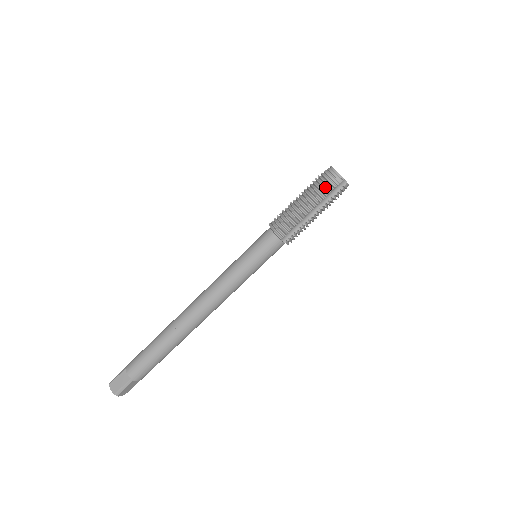
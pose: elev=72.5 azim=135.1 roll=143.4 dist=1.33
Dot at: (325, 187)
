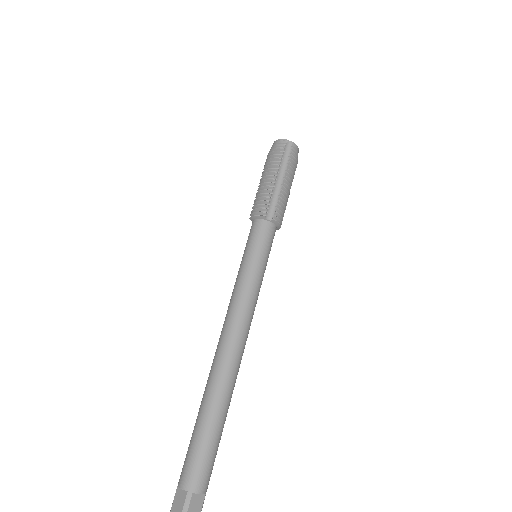
Dot at: (275, 154)
